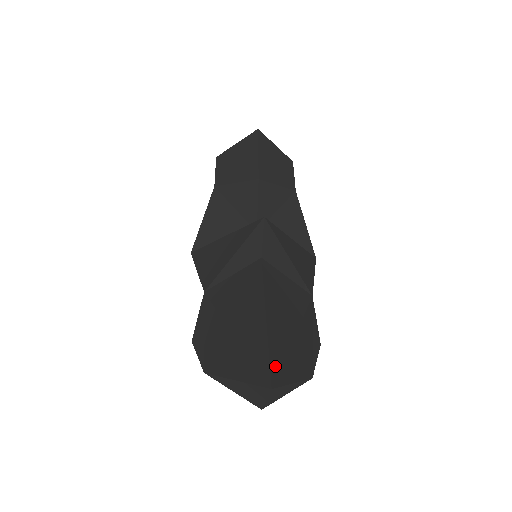
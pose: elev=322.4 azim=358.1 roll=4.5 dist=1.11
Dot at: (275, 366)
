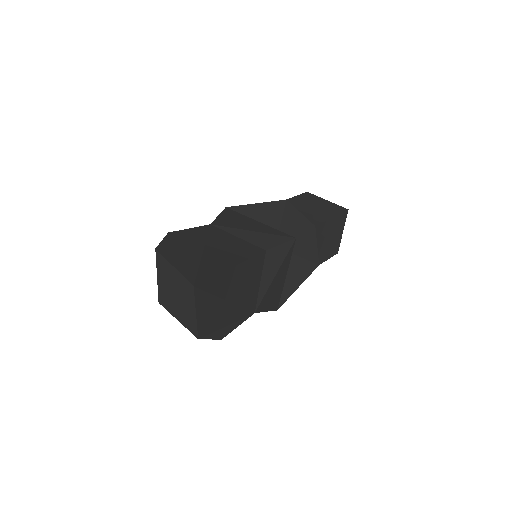
Dot at: (207, 285)
